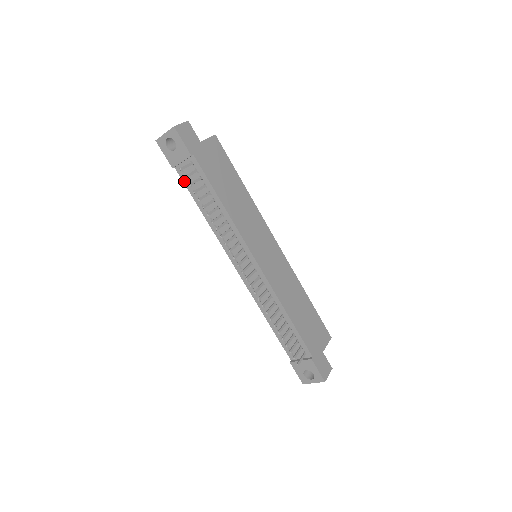
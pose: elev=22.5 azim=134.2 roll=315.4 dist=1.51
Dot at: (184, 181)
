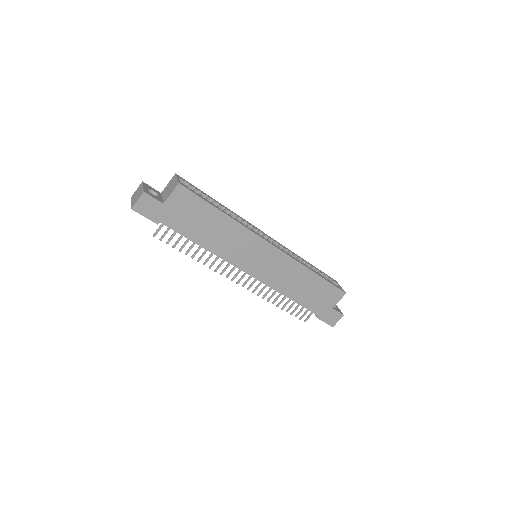
Dot at: occluded
